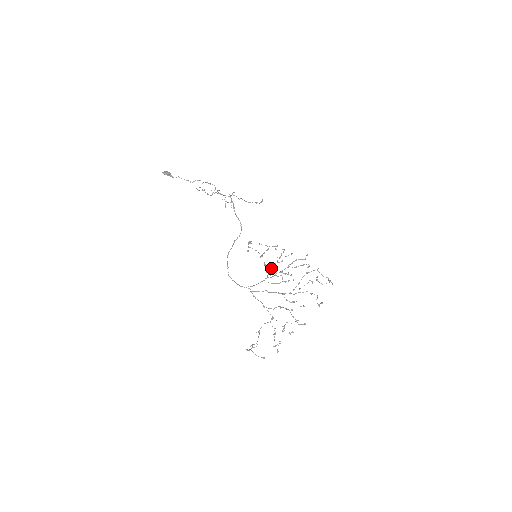
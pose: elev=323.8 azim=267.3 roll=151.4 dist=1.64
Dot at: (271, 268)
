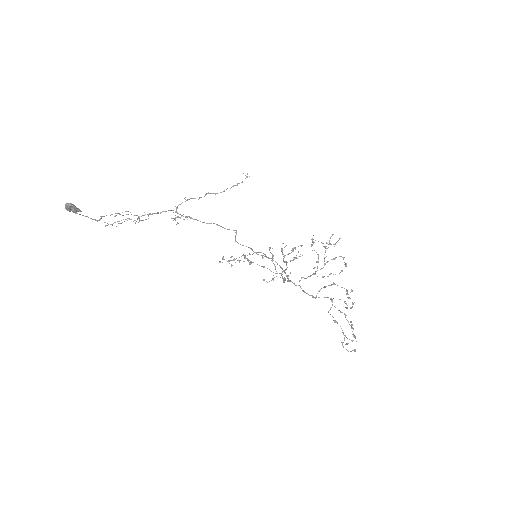
Dot at: (274, 264)
